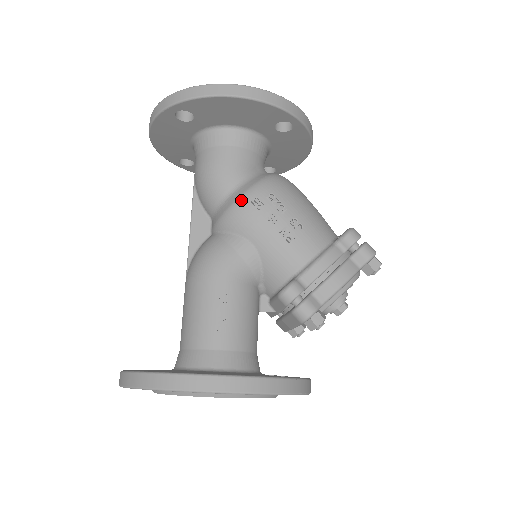
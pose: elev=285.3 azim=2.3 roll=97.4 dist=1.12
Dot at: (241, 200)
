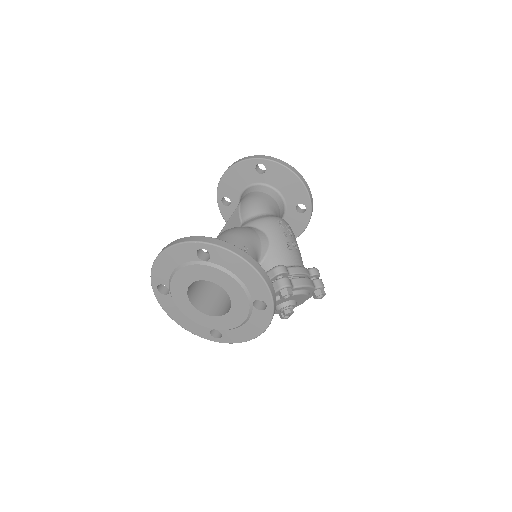
Dot at: (272, 218)
